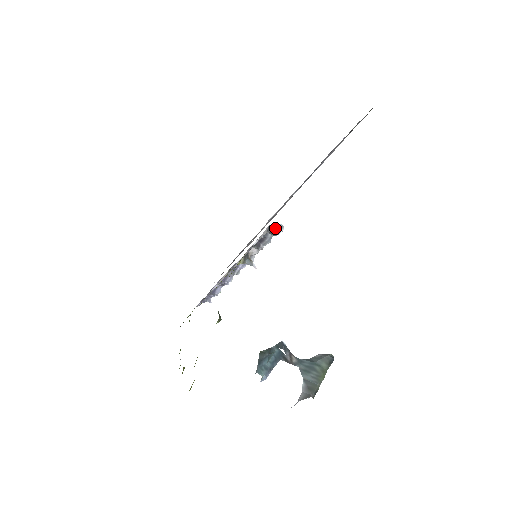
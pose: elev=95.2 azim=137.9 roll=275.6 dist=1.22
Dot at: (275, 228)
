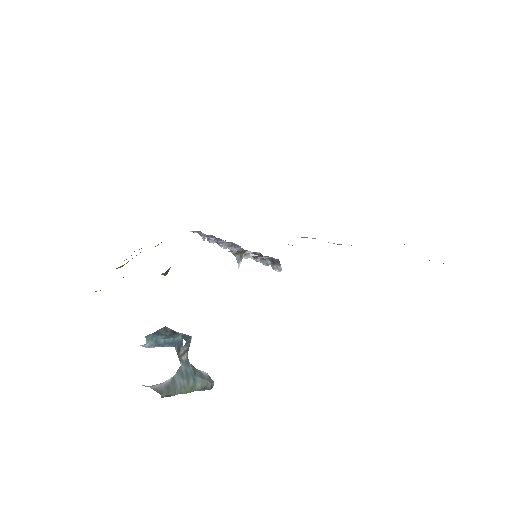
Dot at: (276, 263)
